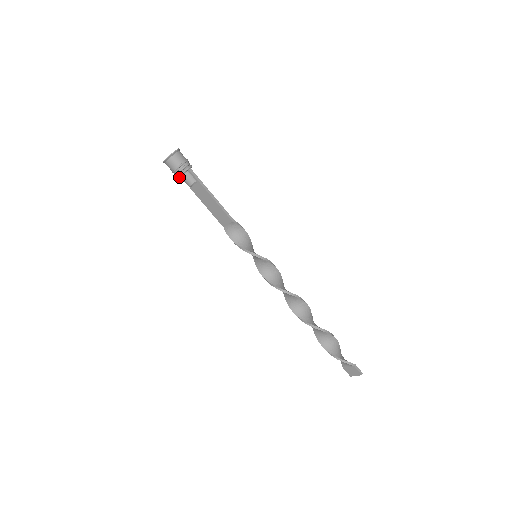
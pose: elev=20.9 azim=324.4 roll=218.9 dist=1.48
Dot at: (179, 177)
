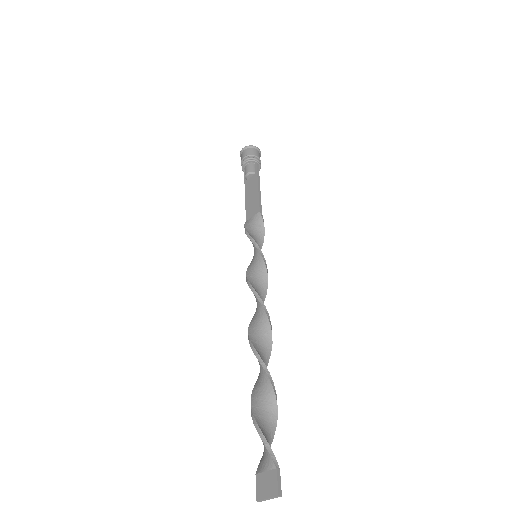
Dot at: (244, 165)
